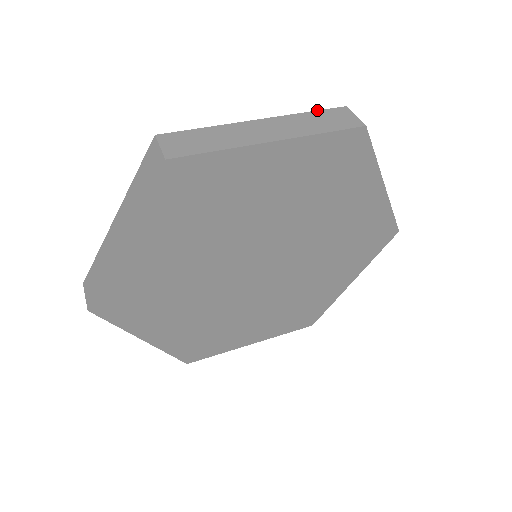
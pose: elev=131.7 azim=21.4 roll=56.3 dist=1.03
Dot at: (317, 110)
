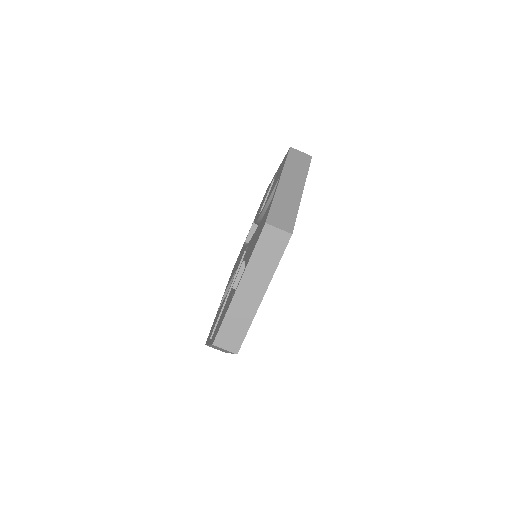
Dot at: (255, 245)
